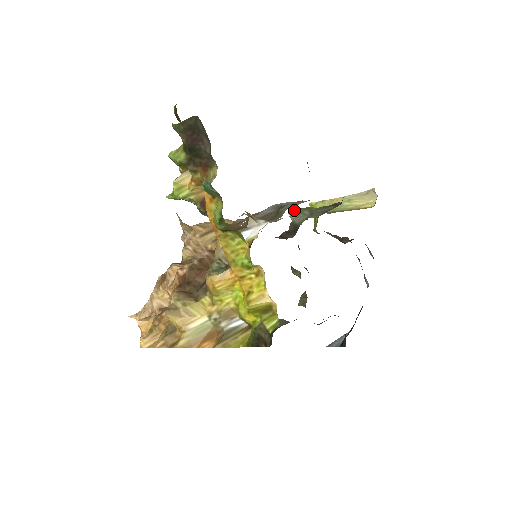
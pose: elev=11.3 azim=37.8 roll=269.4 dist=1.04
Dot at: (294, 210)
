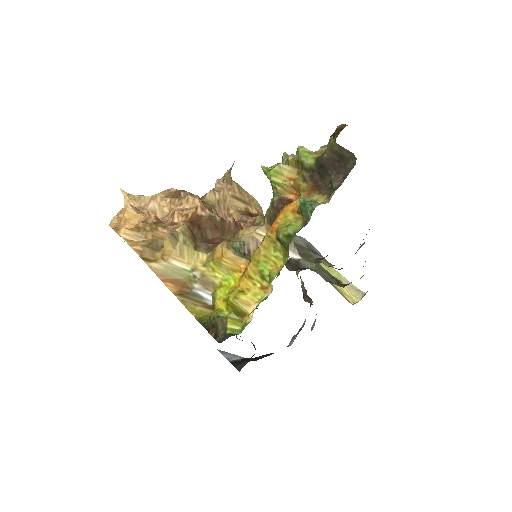
Dot at: occluded
